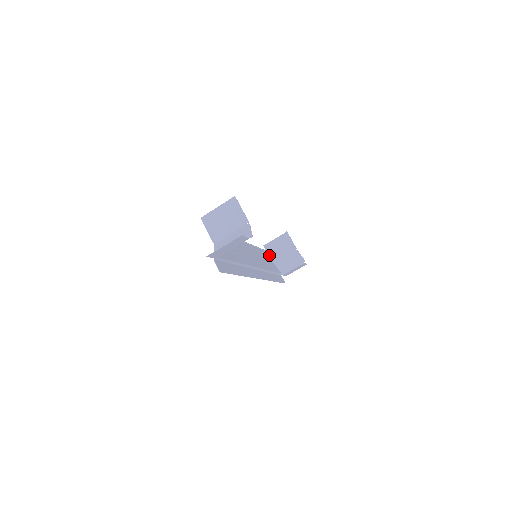
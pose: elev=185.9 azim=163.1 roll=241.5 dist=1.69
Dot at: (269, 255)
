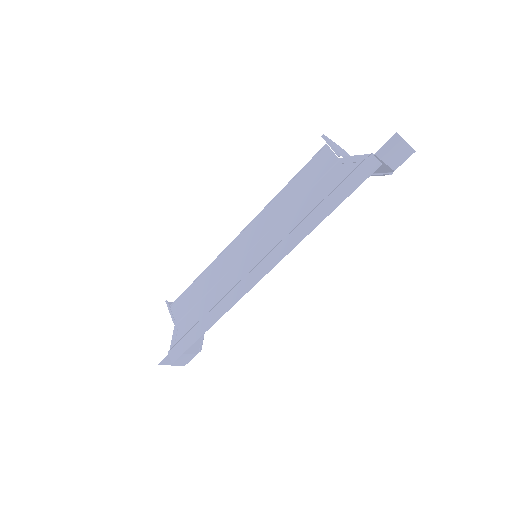
Dot at: (171, 314)
